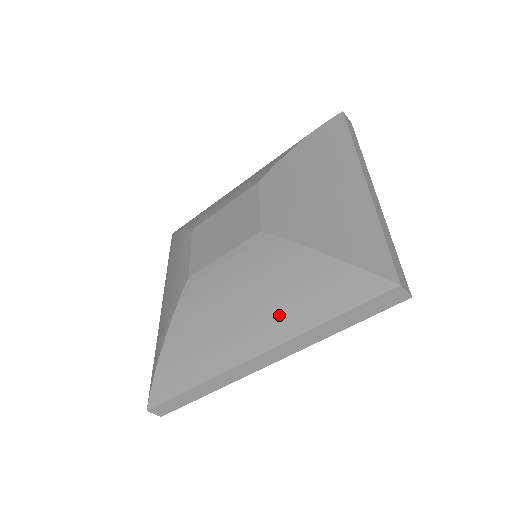
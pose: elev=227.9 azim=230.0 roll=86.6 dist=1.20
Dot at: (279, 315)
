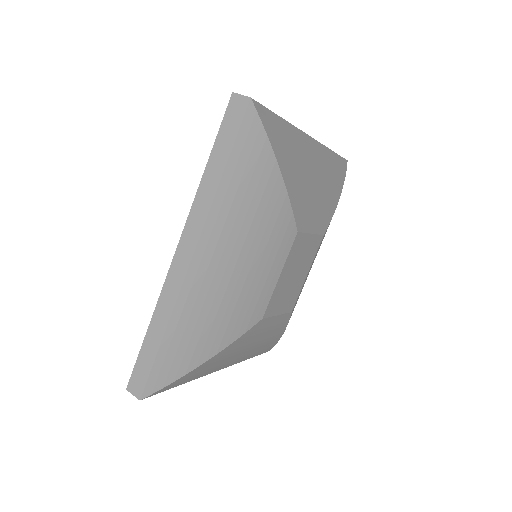
Dot at: occluded
